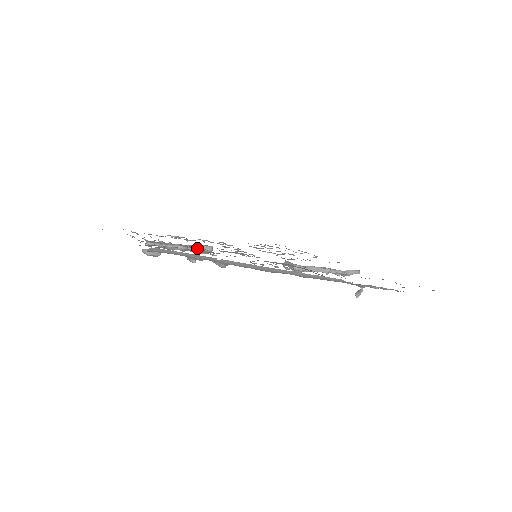
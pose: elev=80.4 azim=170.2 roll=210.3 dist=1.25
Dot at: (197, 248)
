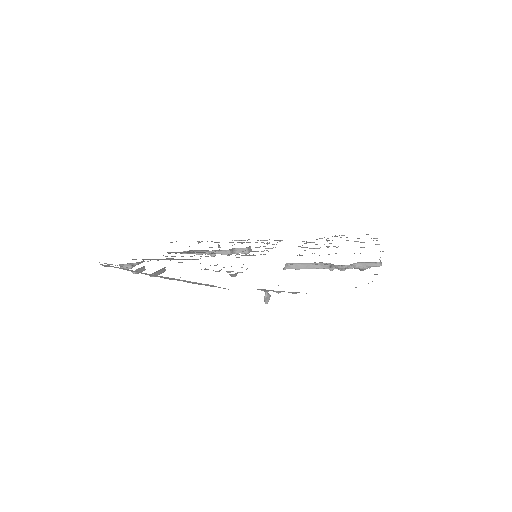
Dot at: (225, 252)
